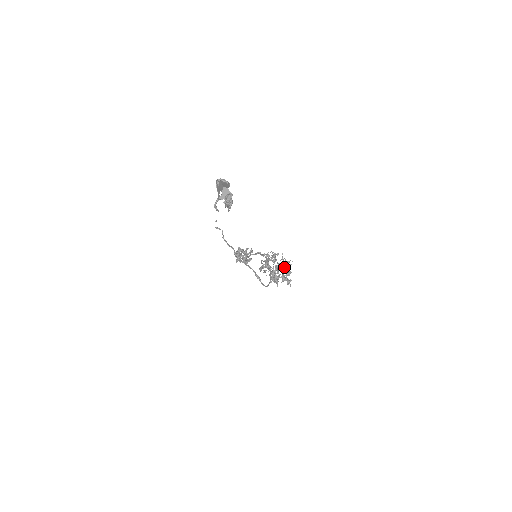
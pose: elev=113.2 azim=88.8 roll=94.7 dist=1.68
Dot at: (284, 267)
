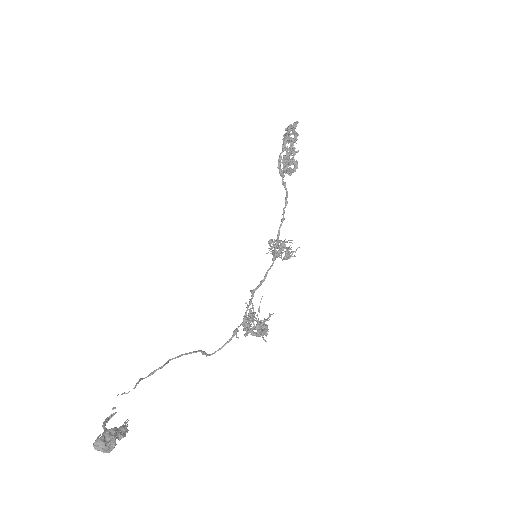
Dot at: (256, 334)
